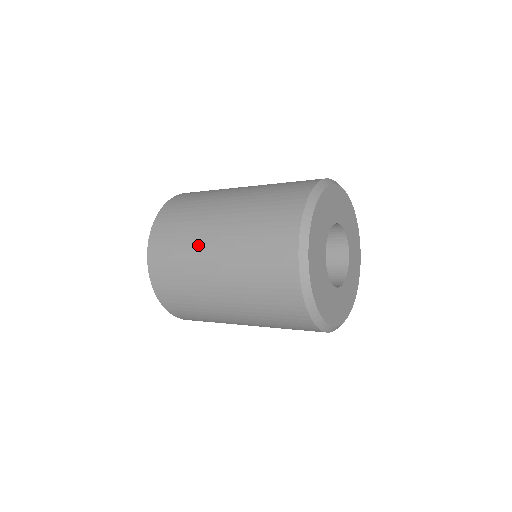
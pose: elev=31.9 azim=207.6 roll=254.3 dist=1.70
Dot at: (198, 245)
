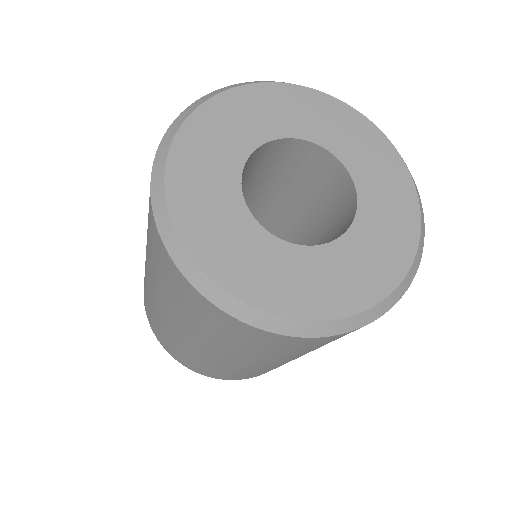
Dot at: (146, 282)
